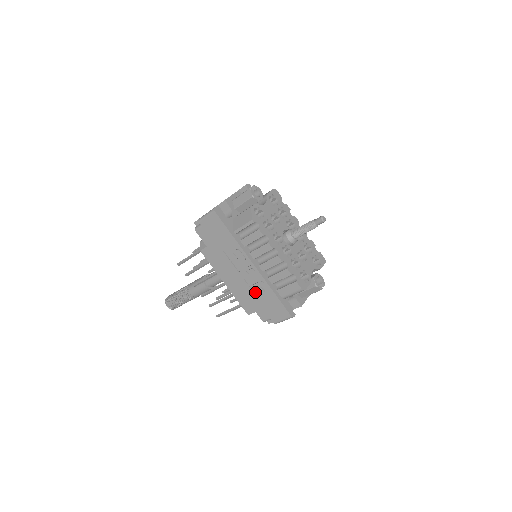
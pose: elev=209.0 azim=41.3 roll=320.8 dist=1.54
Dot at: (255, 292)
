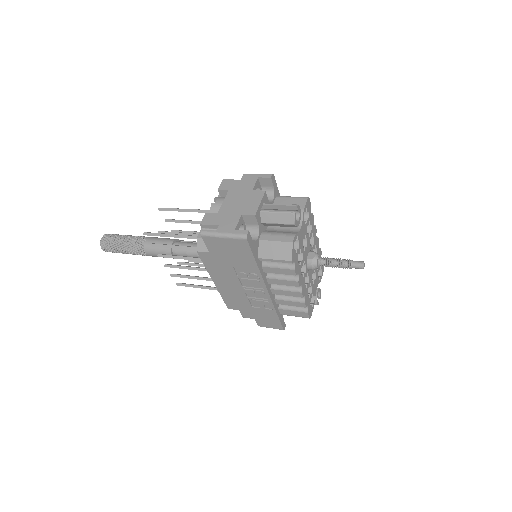
Dot at: (252, 304)
